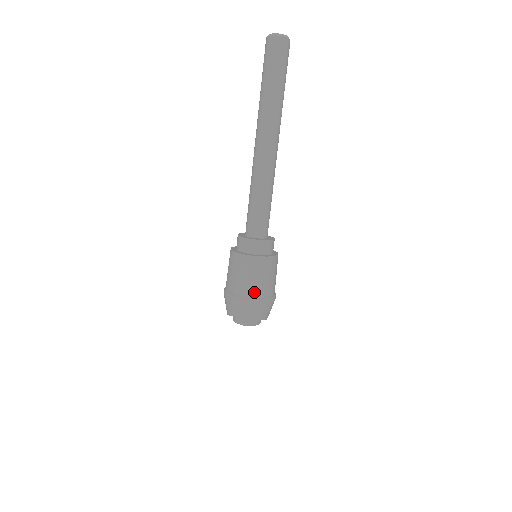
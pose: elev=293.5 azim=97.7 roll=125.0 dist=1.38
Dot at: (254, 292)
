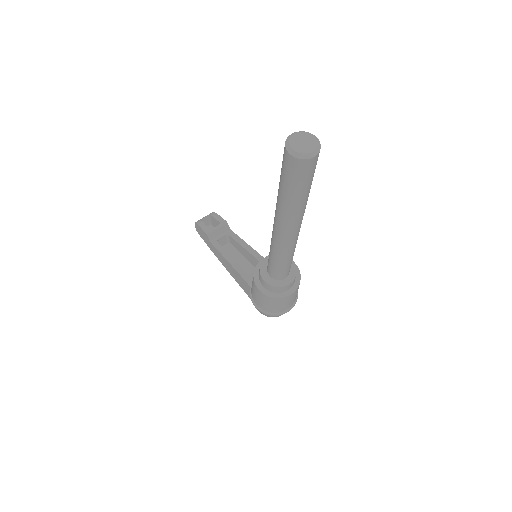
Dot at: (292, 304)
